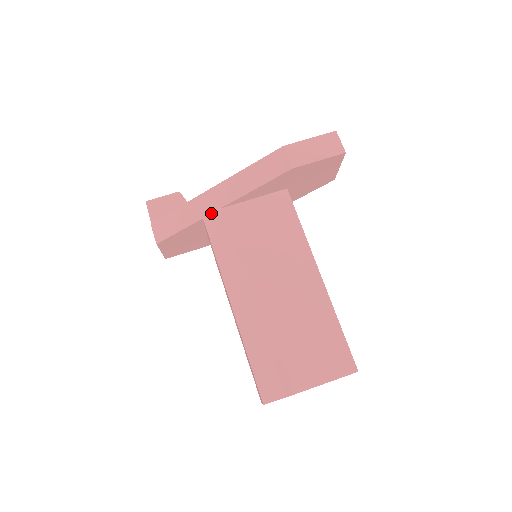
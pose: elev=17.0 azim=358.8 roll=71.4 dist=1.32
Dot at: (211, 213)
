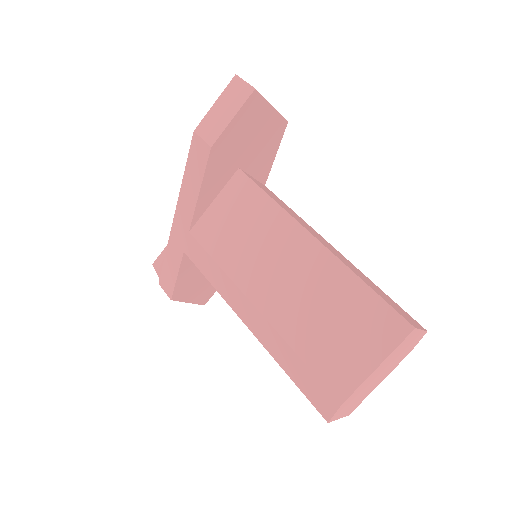
Dot at: (186, 242)
